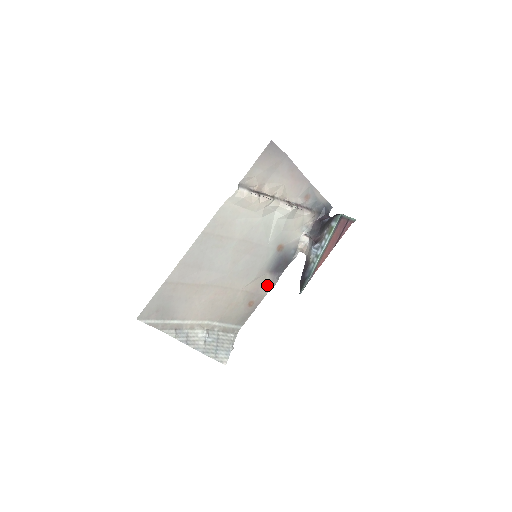
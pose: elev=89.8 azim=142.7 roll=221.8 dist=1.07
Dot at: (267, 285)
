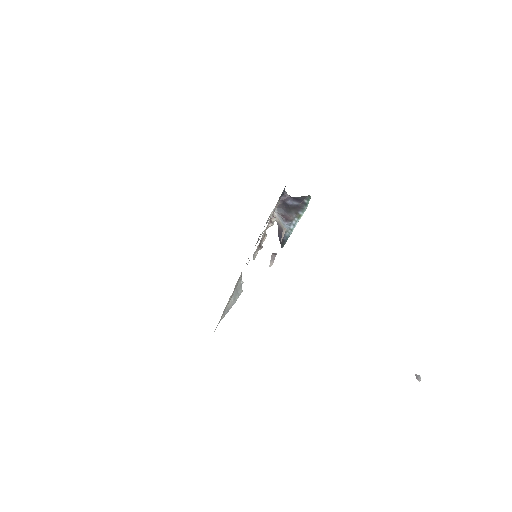
Dot at: occluded
